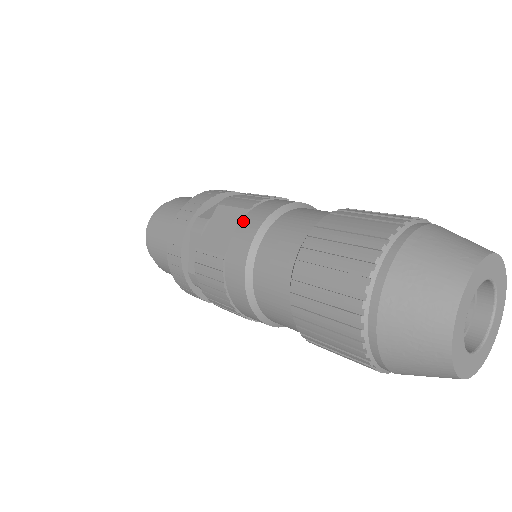
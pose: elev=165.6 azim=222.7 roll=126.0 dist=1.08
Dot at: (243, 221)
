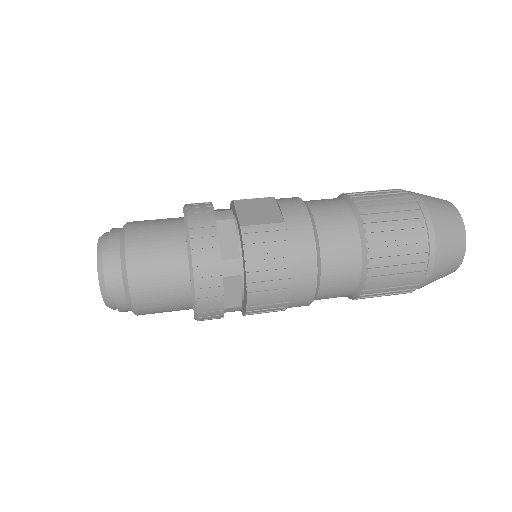
Dot at: (280, 201)
